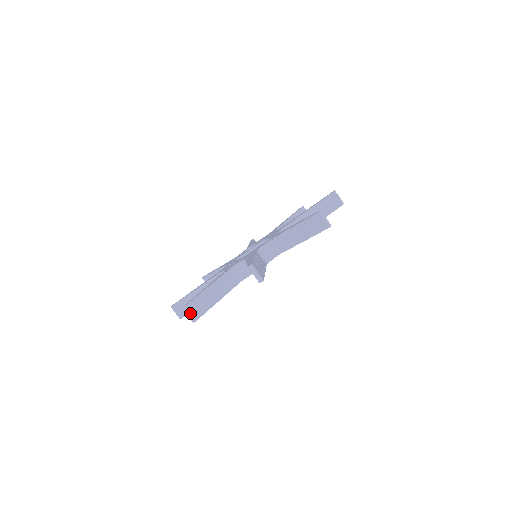
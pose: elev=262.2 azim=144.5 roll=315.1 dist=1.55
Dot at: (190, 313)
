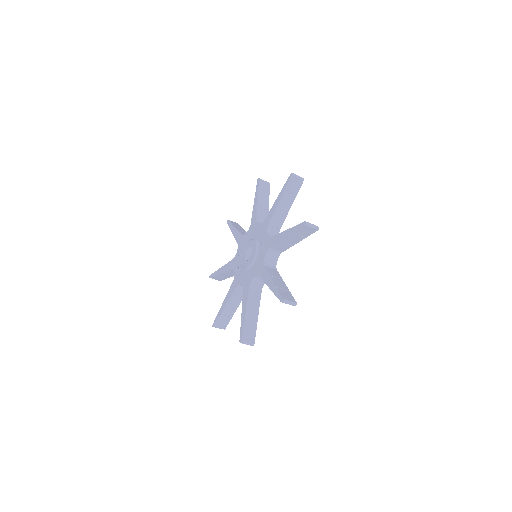
Dot at: (247, 342)
